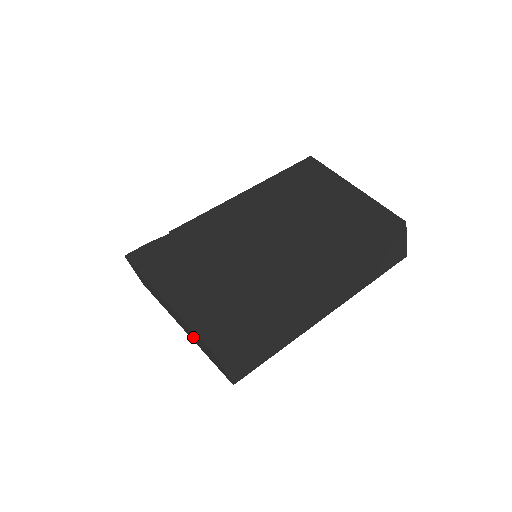
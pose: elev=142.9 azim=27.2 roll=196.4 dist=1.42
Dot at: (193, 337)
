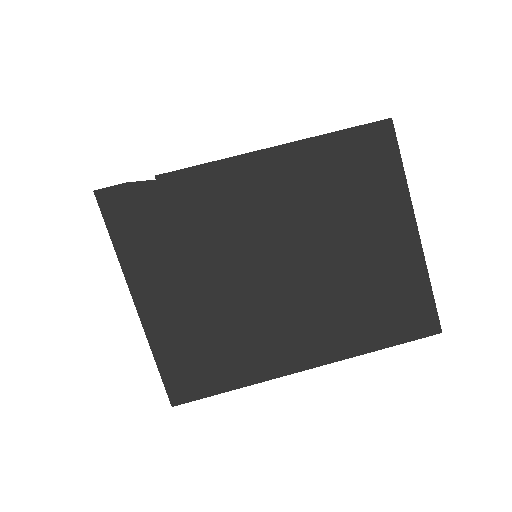
Dot at: occluded
